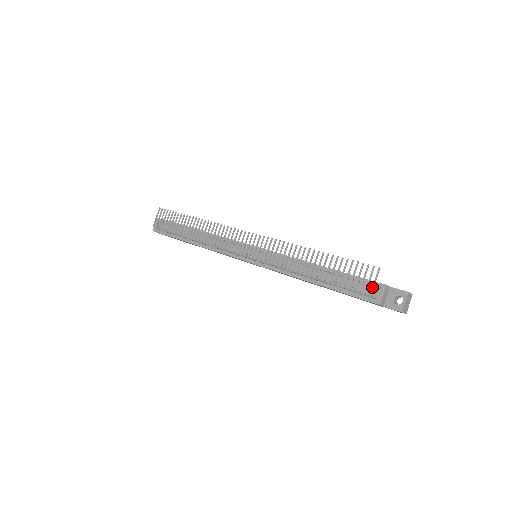
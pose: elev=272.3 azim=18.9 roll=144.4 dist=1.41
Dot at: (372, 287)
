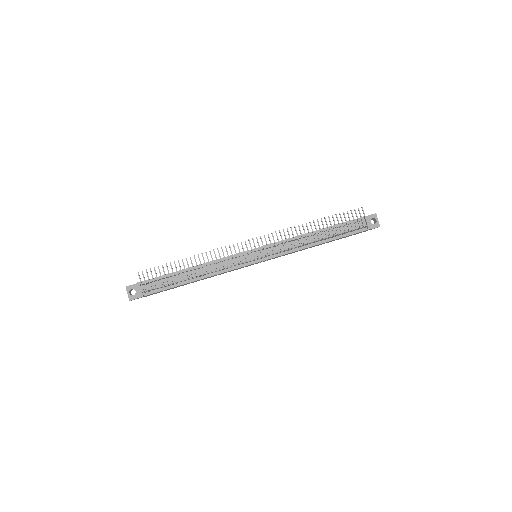
Dot at: (366, 220)
